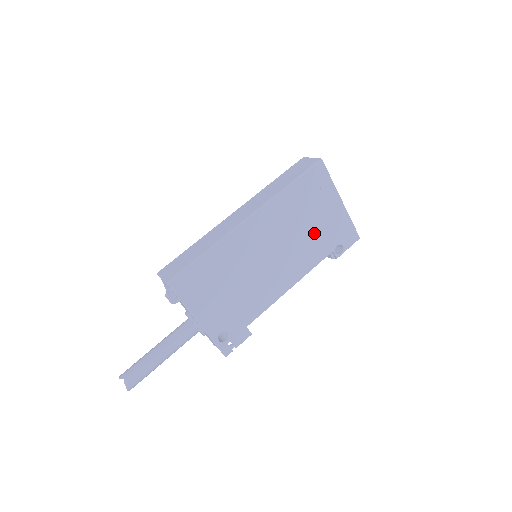
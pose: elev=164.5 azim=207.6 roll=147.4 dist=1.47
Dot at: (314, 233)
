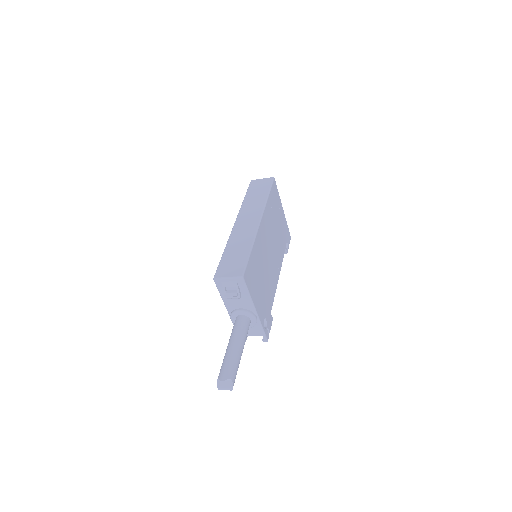
Dot at: (279, 233)
